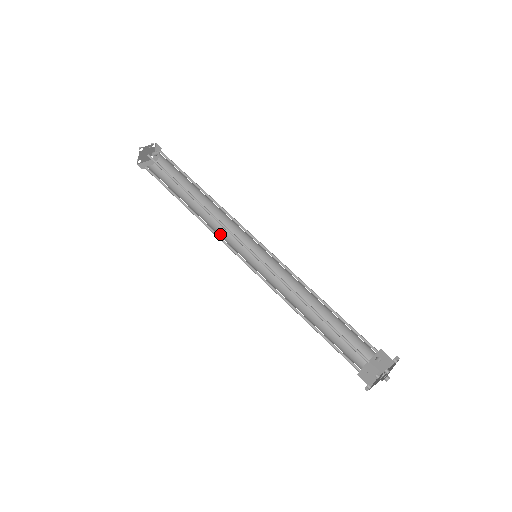
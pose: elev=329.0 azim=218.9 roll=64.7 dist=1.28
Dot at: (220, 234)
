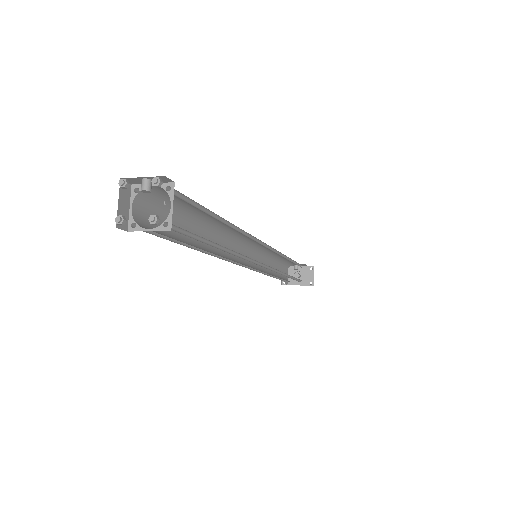
Dot at: occluded
